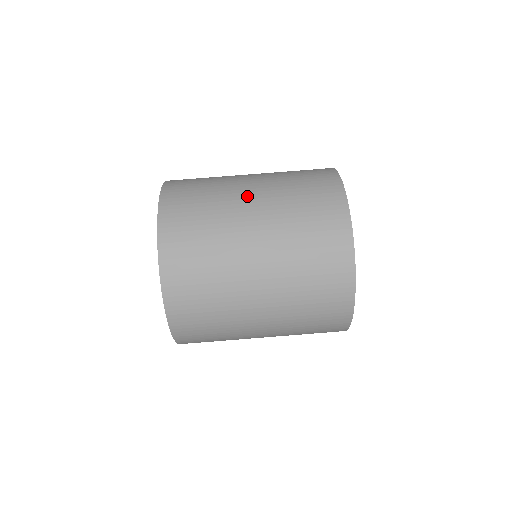
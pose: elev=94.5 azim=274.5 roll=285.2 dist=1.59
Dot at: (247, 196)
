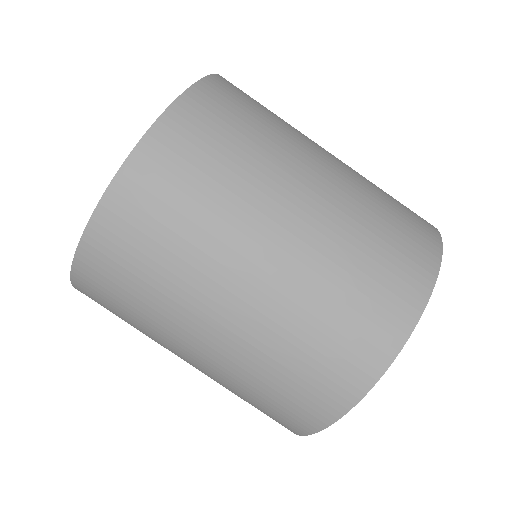
Dot at: (246, 271)
